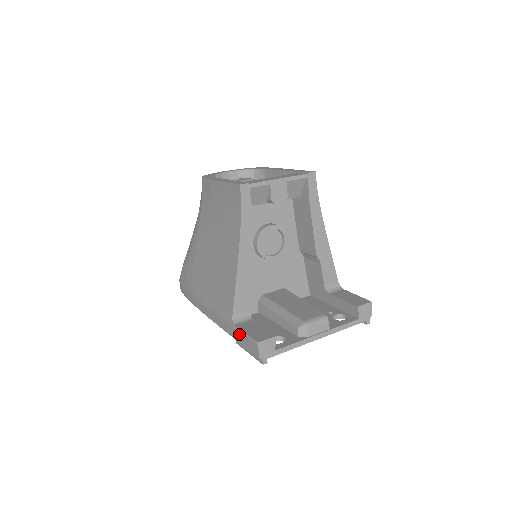
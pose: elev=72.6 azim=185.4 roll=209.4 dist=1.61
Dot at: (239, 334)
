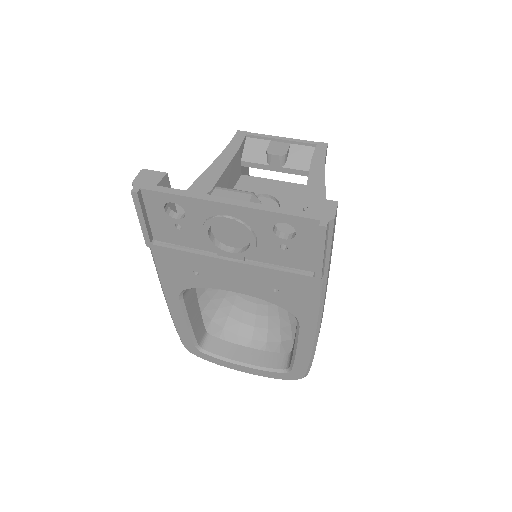
Dot at: occluded
